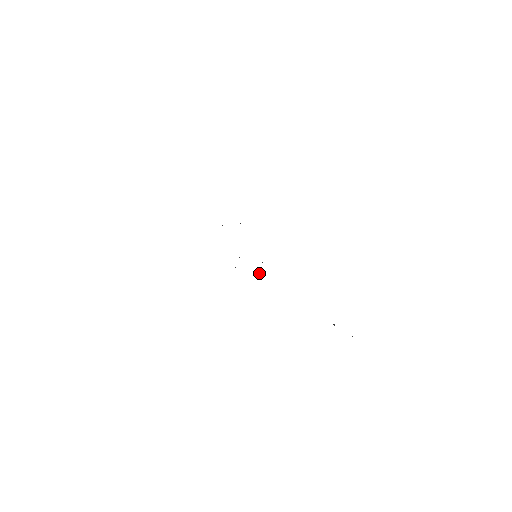
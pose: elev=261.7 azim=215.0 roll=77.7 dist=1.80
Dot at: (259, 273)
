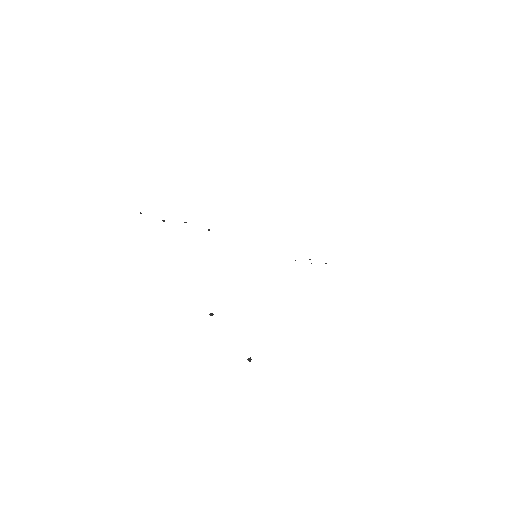
Dot at: (162, 220)
